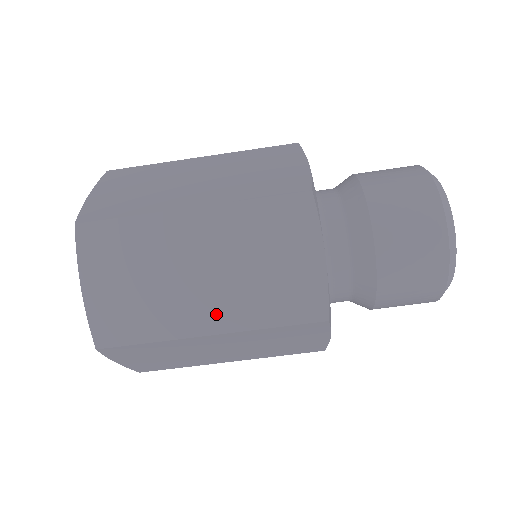
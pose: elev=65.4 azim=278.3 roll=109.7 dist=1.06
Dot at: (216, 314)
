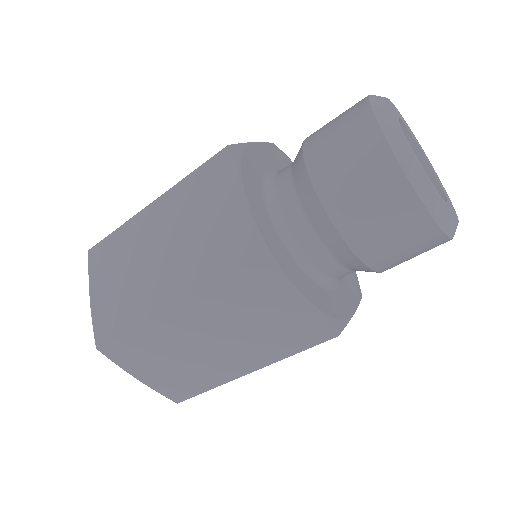
Dot at: (170, 286)
